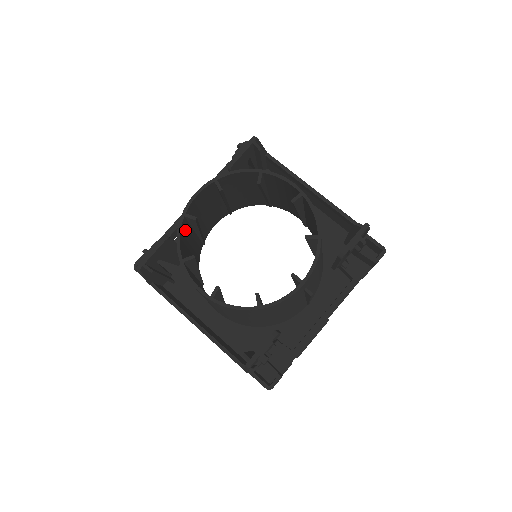
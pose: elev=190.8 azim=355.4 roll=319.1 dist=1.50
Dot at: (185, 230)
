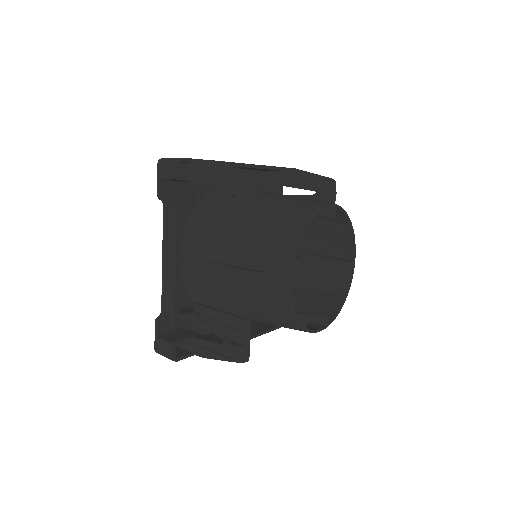
Dot at: (274, 305)
